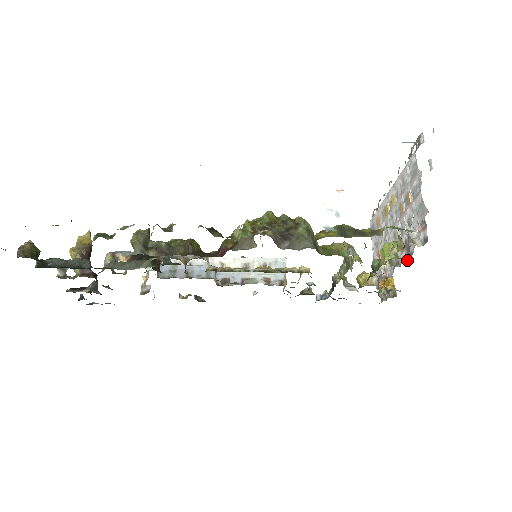
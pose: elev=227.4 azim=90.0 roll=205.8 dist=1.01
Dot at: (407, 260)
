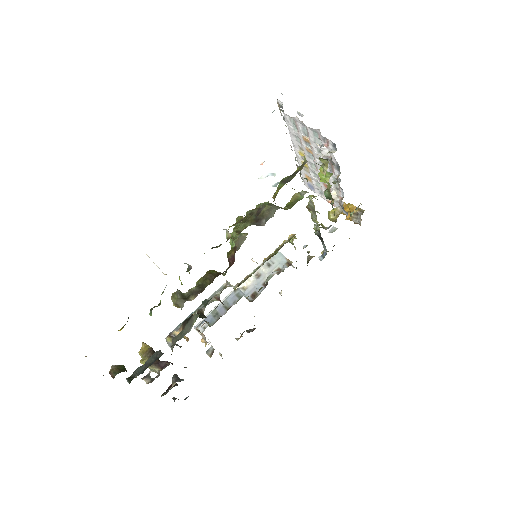
Dot at: (339, 171)
